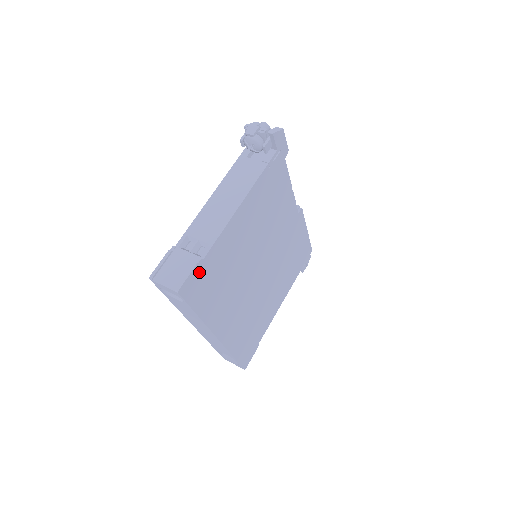
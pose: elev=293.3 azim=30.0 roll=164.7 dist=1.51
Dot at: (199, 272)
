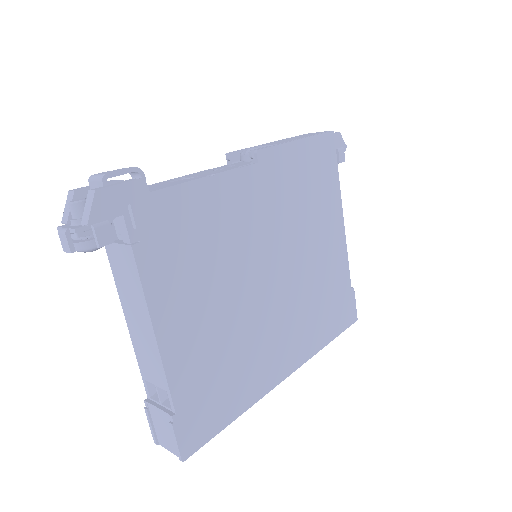
Dot at: (186, 420)
